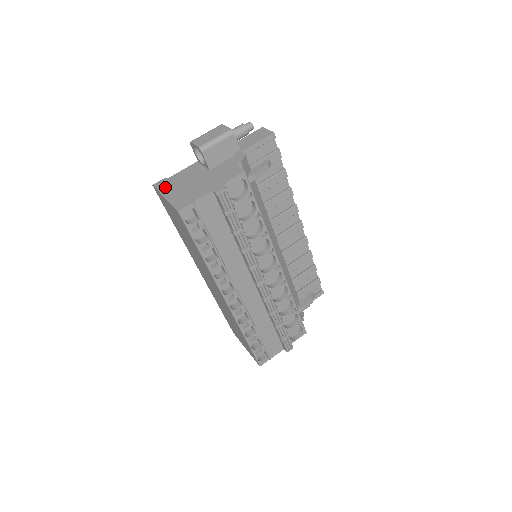
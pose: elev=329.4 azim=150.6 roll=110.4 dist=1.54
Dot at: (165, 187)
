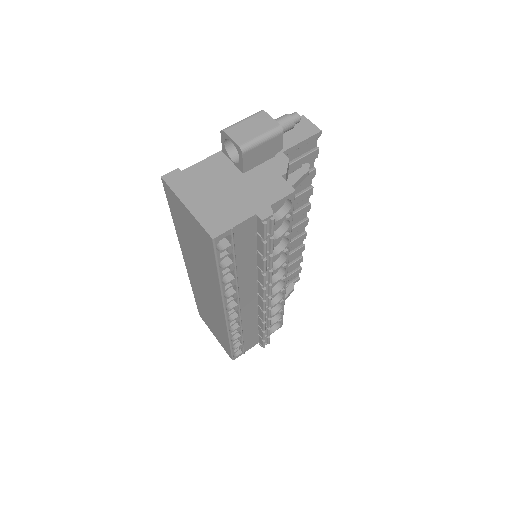
Dot at: (182, 187)
